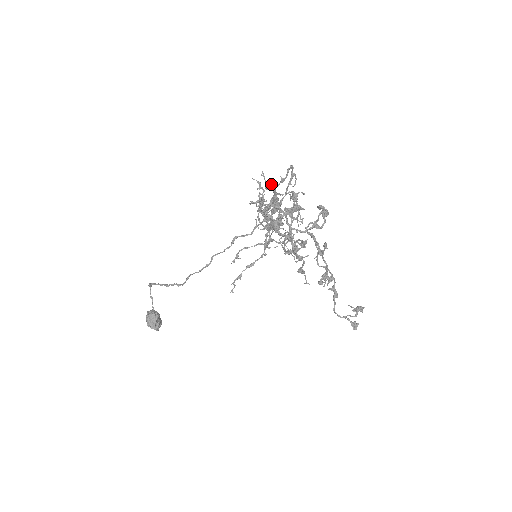
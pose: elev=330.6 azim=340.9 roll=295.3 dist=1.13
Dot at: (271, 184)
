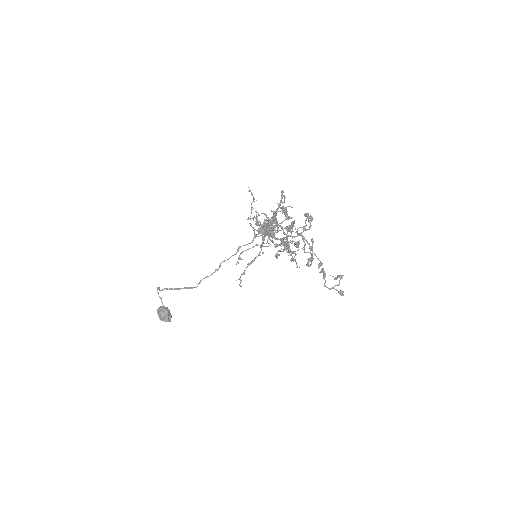
Dot at: (272, 211)
